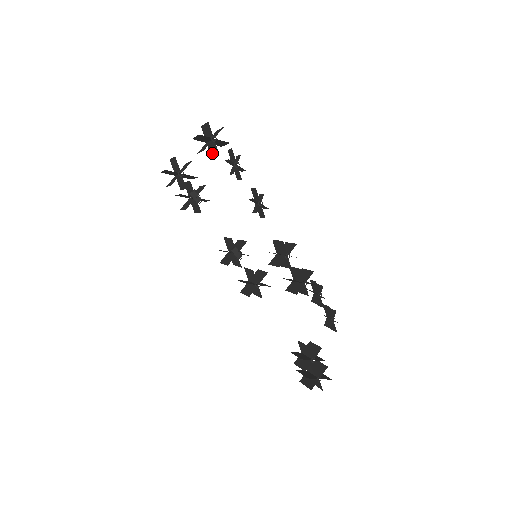
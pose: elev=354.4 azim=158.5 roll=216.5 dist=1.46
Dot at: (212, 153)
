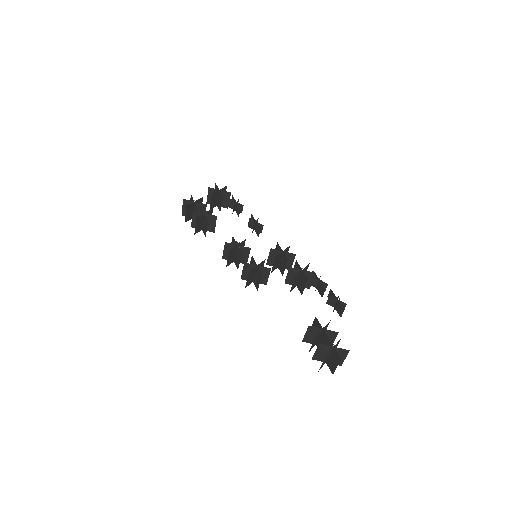
Dot at: (220, 207)
